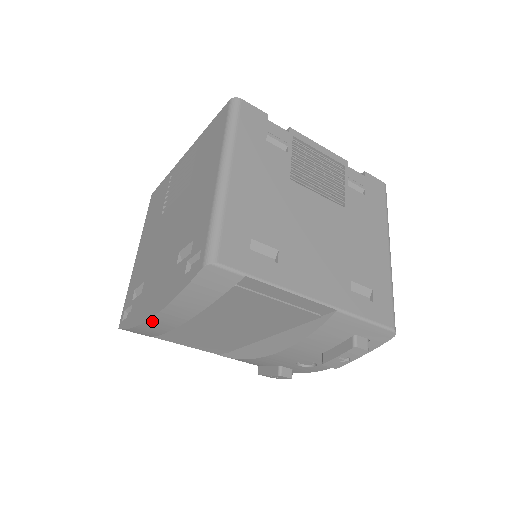
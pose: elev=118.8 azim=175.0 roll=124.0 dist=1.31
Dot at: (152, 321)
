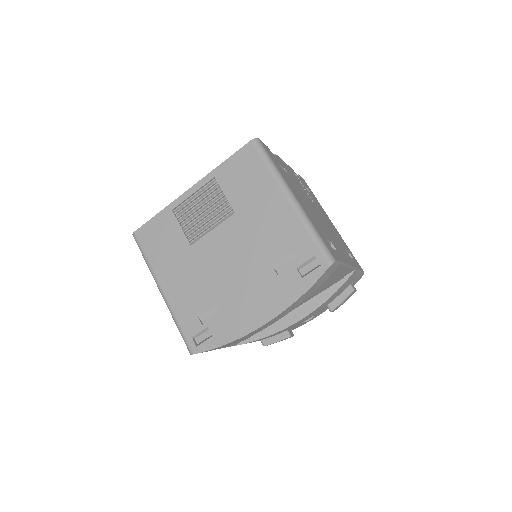
Dot at: (263, 326)
